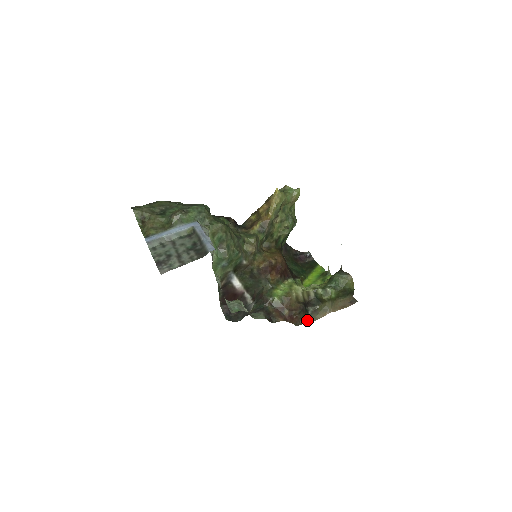
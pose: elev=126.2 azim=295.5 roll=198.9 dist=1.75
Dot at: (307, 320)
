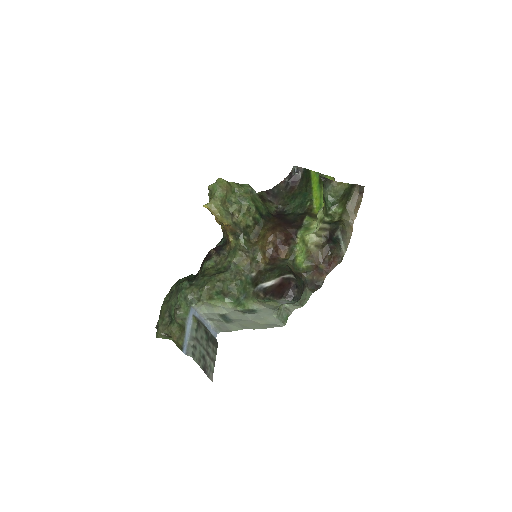
Dot at: (344, 247)
